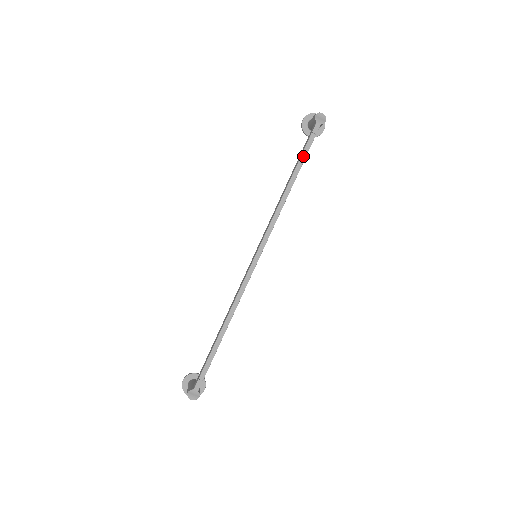
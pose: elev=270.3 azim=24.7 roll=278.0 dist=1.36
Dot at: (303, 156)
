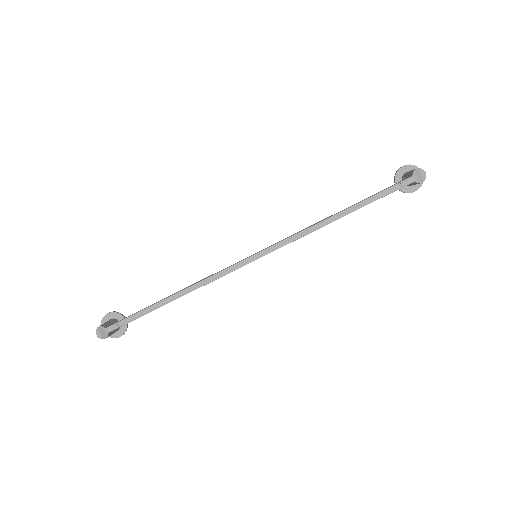
Dot at: (373, 198)
